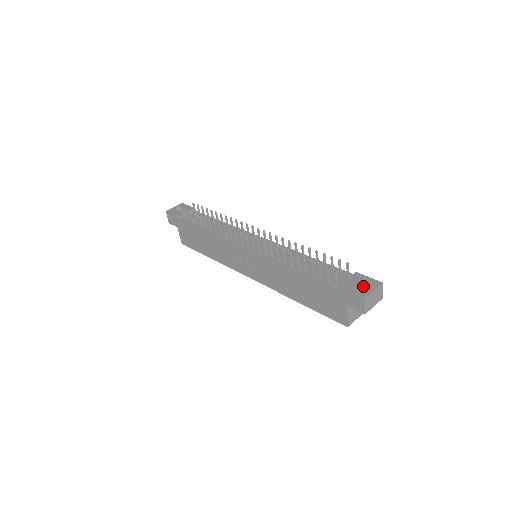
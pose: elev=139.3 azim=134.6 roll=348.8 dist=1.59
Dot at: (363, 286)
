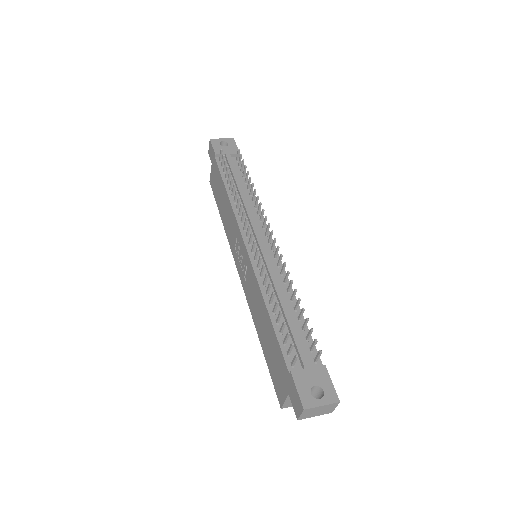
Dot at: (318, 388)
